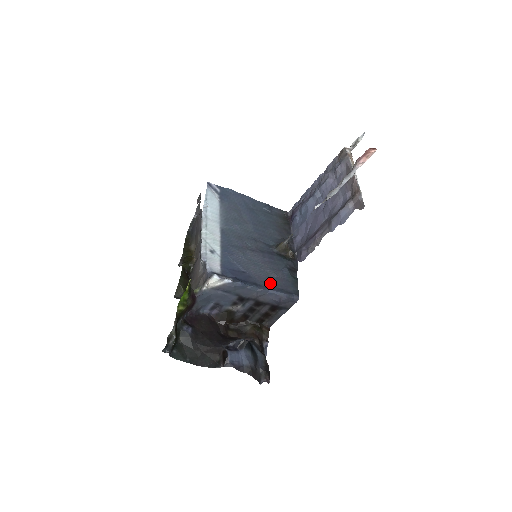
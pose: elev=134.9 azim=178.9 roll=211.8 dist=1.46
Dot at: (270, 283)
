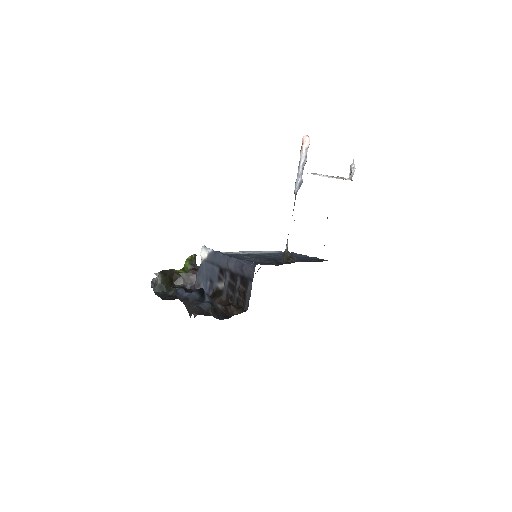
Dot at: occluded
